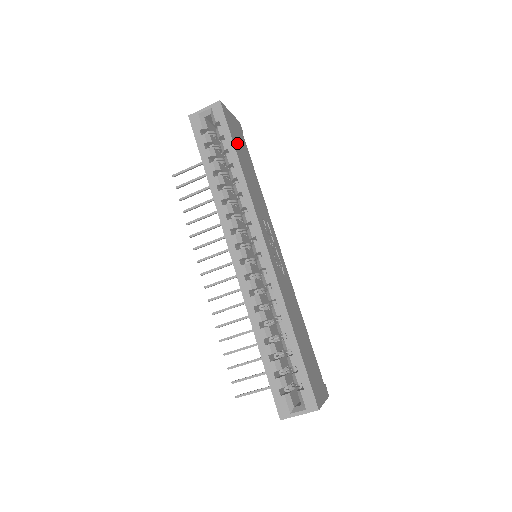
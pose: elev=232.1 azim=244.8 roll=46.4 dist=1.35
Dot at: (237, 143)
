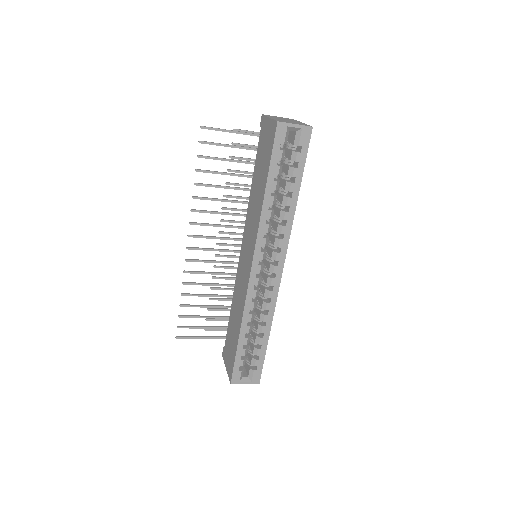
Dot at: occluded
